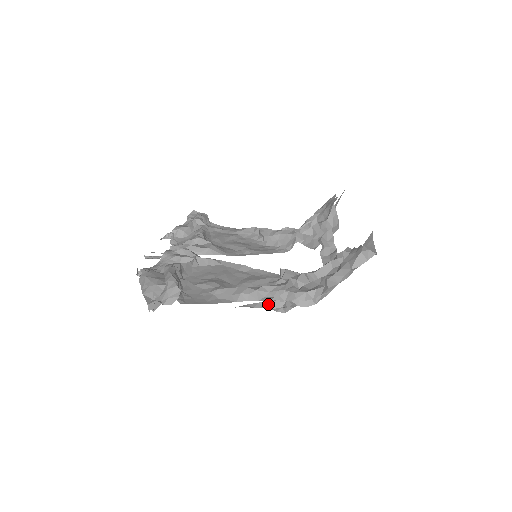
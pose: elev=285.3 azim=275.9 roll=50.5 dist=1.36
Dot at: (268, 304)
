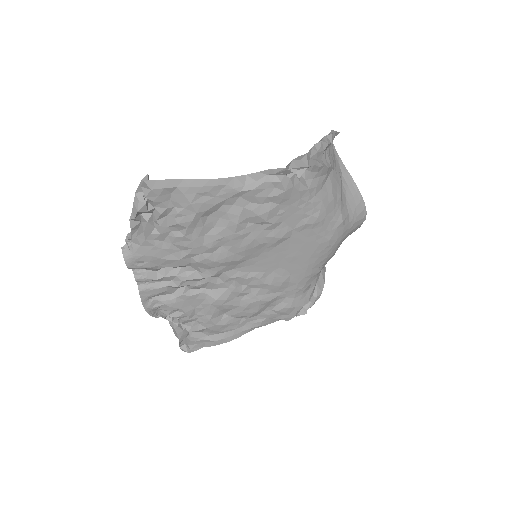
Dot at: (268, 172)
